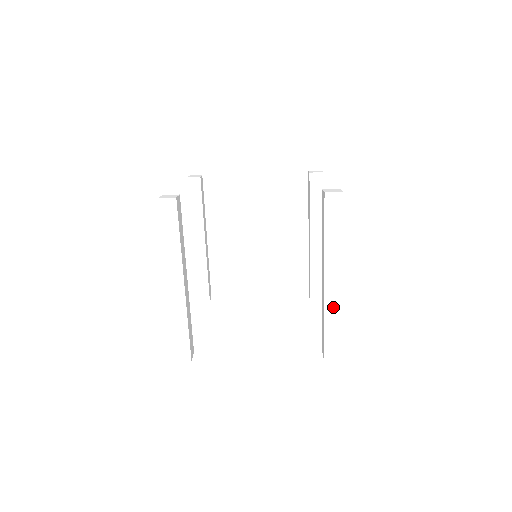
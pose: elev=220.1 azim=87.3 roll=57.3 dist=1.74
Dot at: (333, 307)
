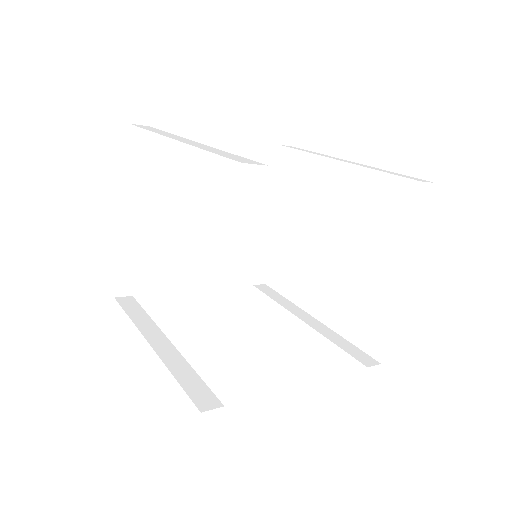
Dot at: occluded
